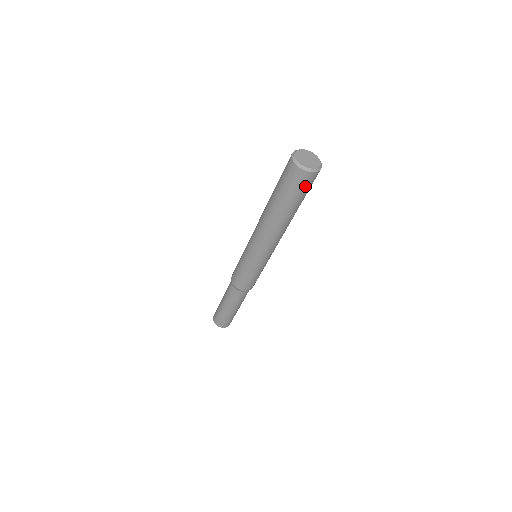
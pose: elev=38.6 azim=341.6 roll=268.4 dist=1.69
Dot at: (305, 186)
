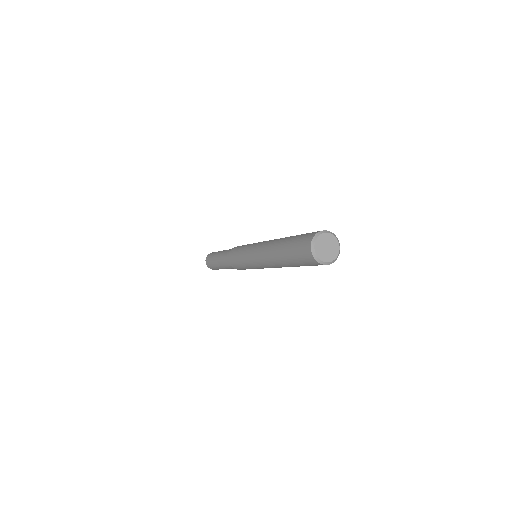
Dot at: occluded
